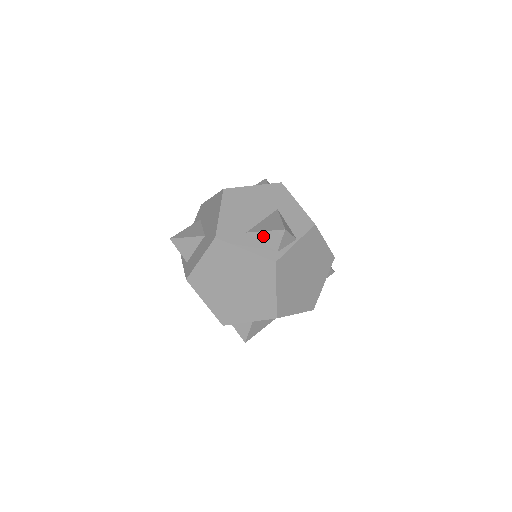
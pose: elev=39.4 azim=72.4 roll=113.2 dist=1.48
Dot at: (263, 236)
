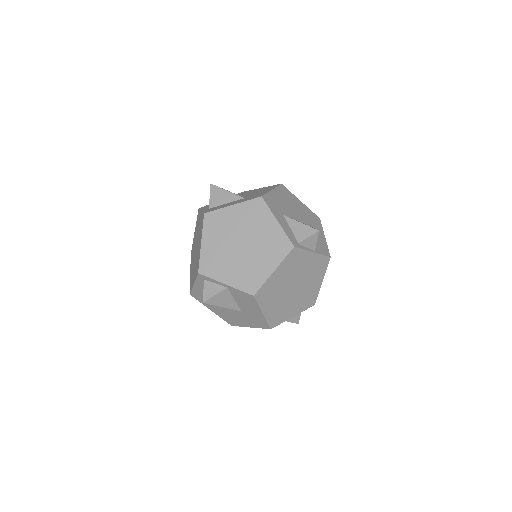
Dot at: (296, 225)
